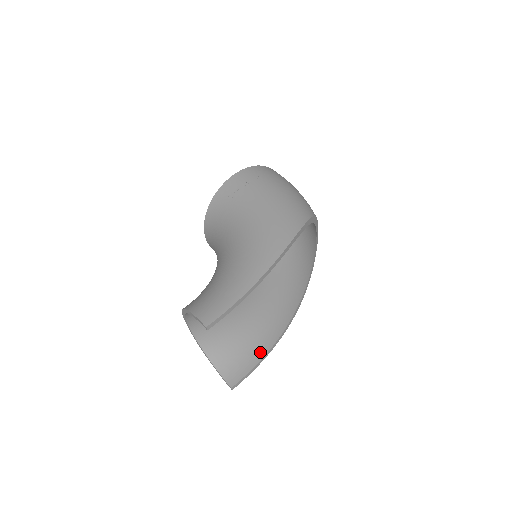
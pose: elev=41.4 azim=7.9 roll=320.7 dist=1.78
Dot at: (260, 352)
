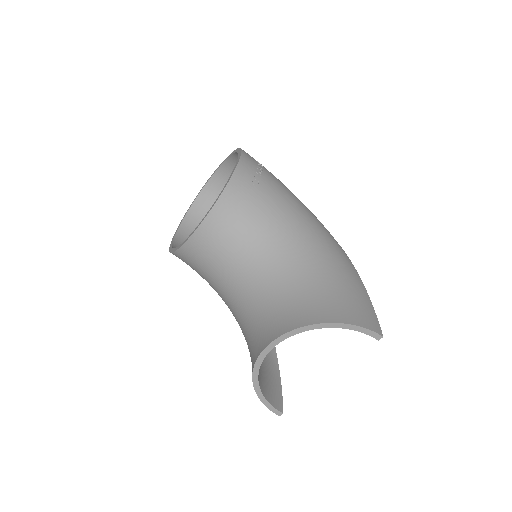
Dot at: (274, 365)
